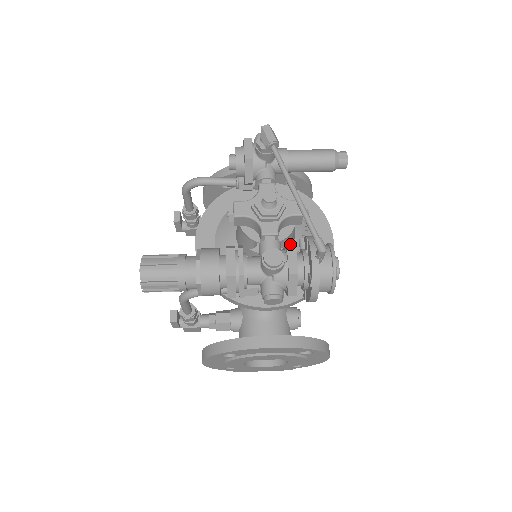
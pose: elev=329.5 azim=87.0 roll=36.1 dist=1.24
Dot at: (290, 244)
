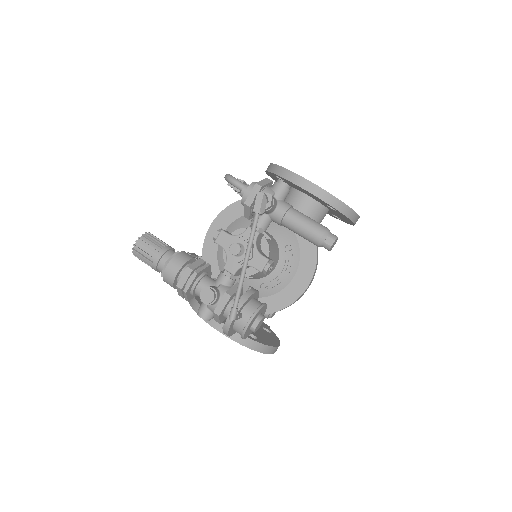
Dot at: occluded
